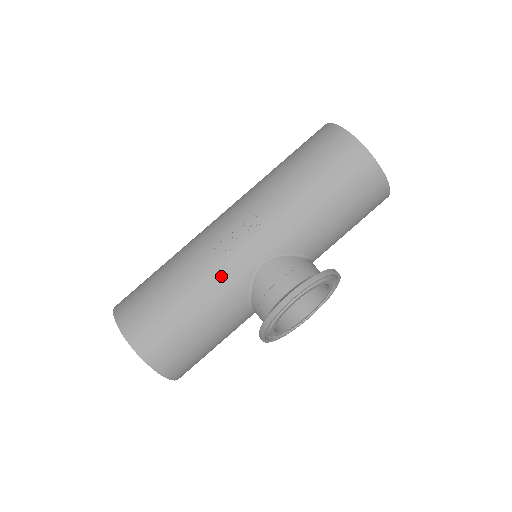
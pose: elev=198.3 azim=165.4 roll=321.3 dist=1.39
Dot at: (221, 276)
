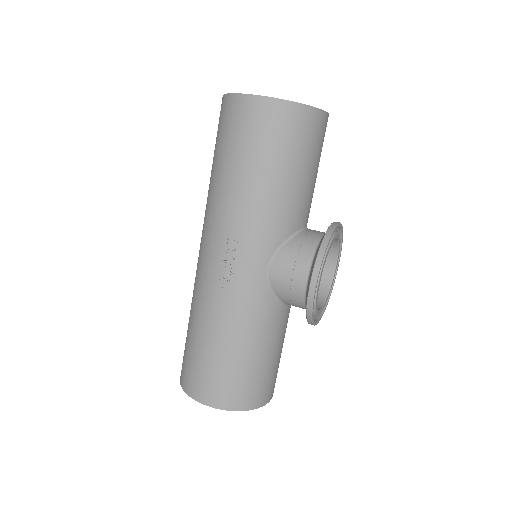
Dot at: (243, 306)
